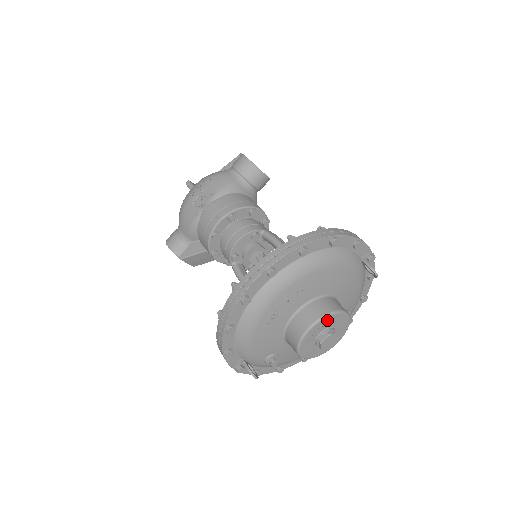
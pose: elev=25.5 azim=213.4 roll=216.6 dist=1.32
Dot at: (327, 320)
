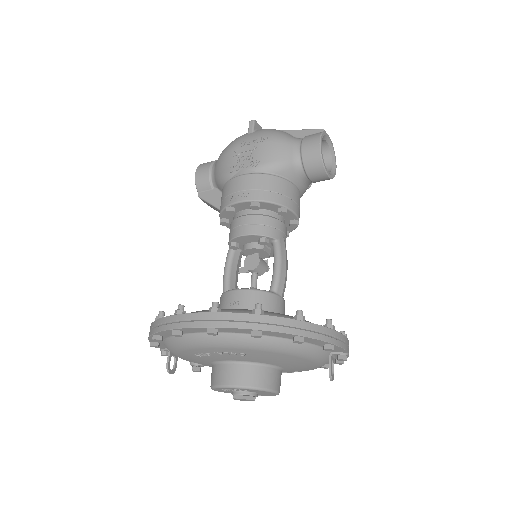
Dot at: (249, 389)
